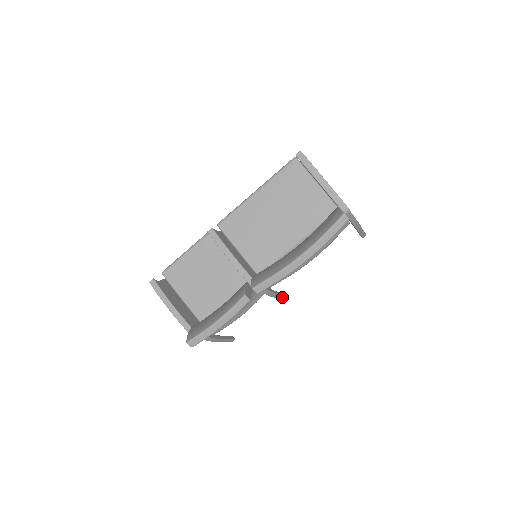
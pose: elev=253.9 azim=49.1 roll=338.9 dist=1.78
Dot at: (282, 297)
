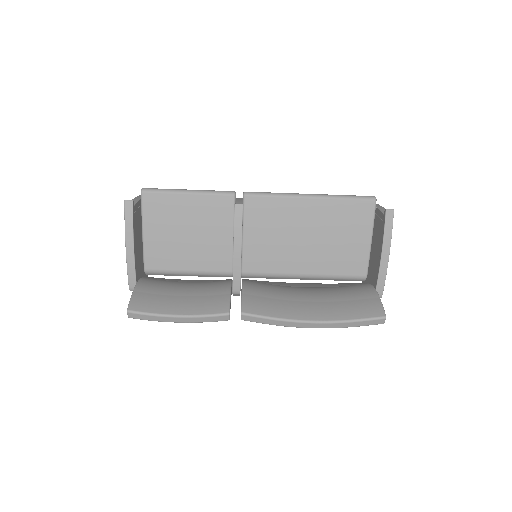
Dot at: occluded
